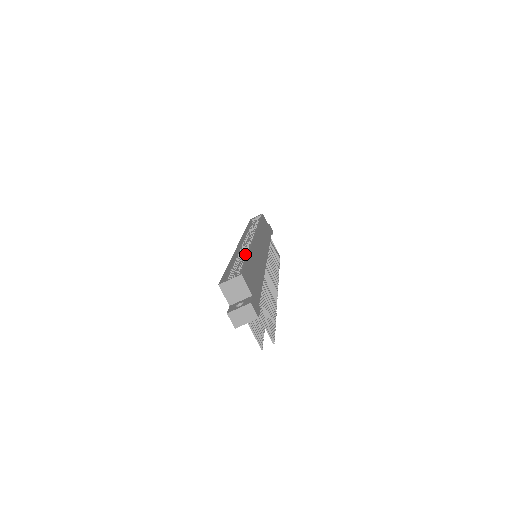
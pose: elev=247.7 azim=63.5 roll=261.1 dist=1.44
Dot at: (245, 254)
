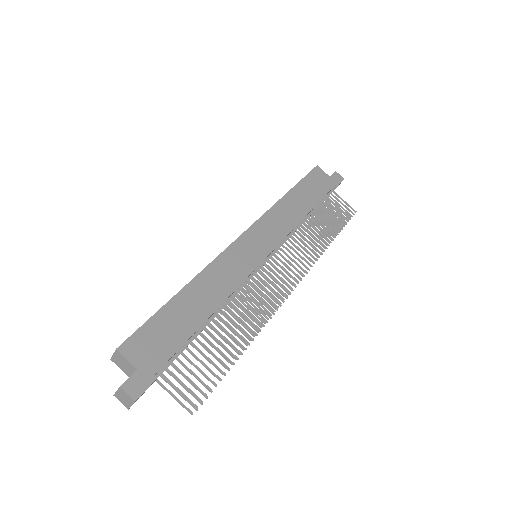
Dot at: occluded
